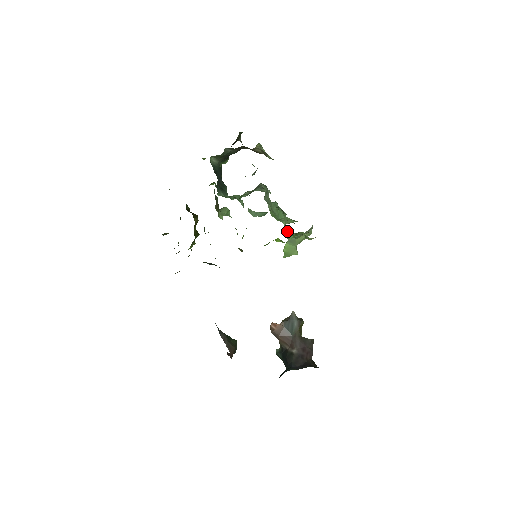
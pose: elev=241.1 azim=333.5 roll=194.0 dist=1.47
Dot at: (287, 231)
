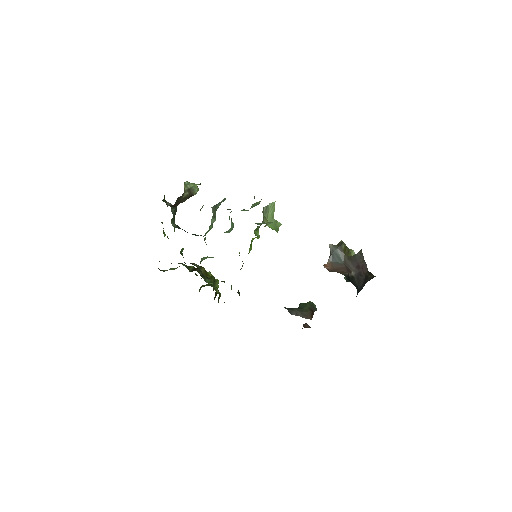
Dot at: occluded
